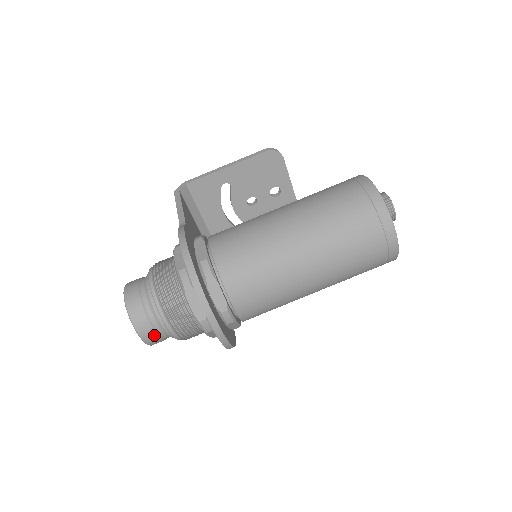
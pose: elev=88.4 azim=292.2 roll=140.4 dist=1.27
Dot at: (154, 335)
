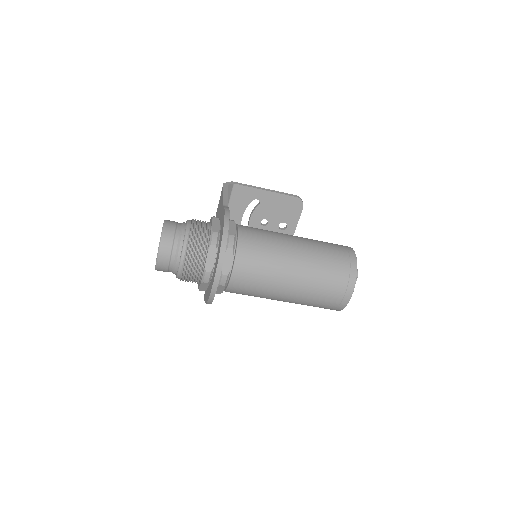
Dot at: (167, 263)
